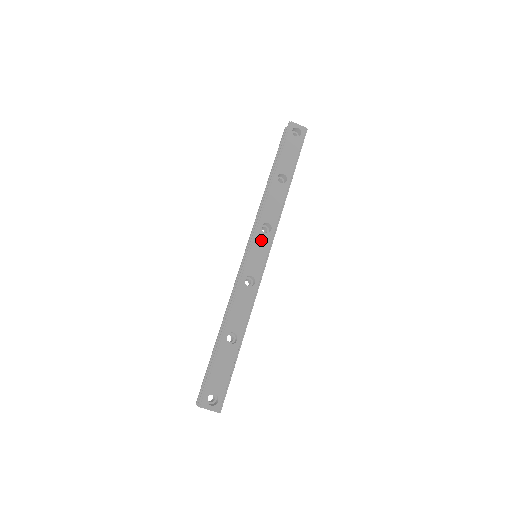
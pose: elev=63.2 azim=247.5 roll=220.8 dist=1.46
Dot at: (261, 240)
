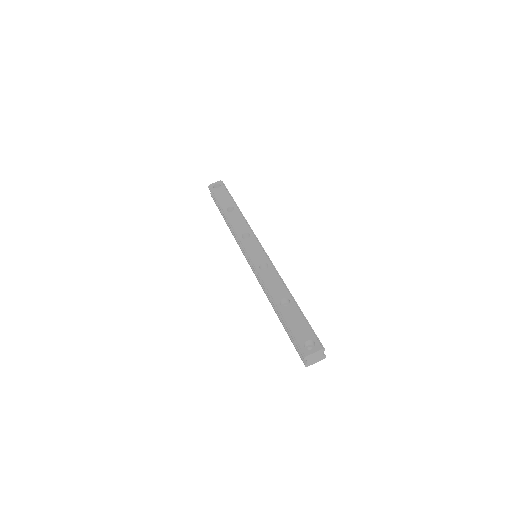
Dot at: (249, 243)
